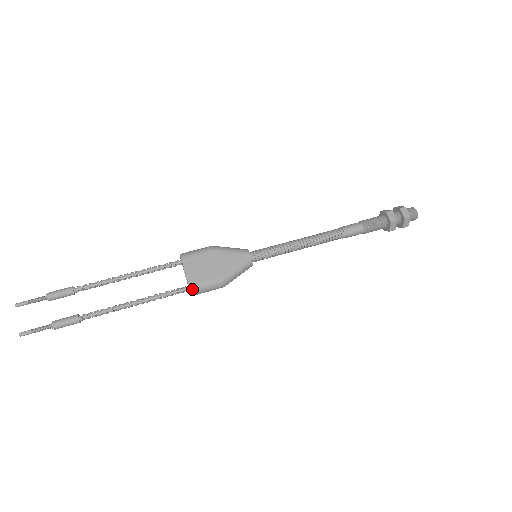
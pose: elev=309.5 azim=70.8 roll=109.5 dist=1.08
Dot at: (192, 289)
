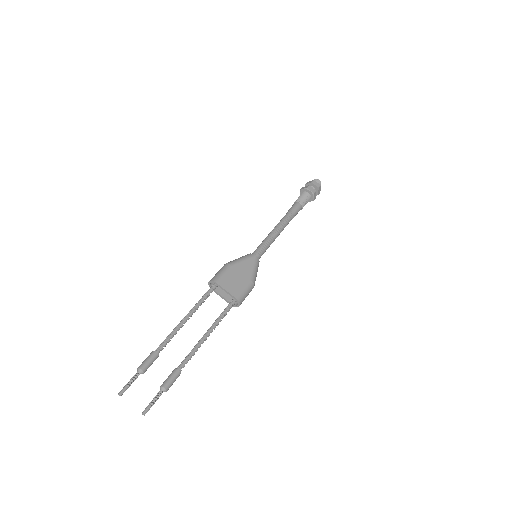
Dot at: (239, 300)
